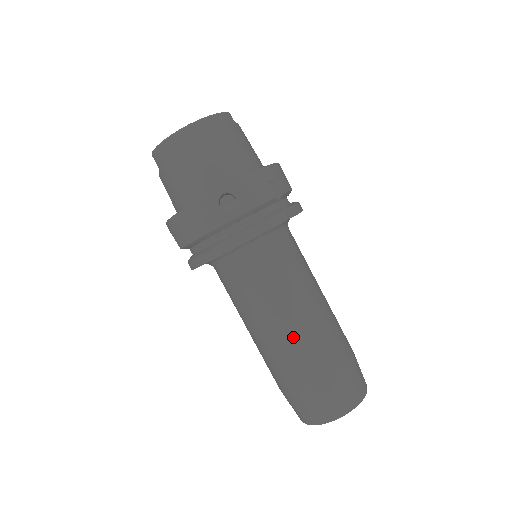
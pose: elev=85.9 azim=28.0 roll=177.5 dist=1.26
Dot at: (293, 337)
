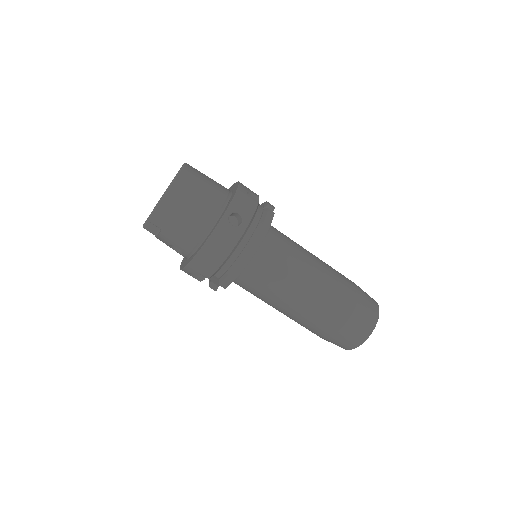
Dot at: (321, 290)
